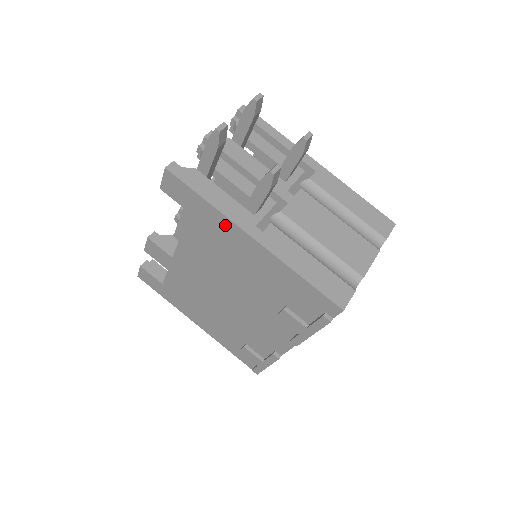
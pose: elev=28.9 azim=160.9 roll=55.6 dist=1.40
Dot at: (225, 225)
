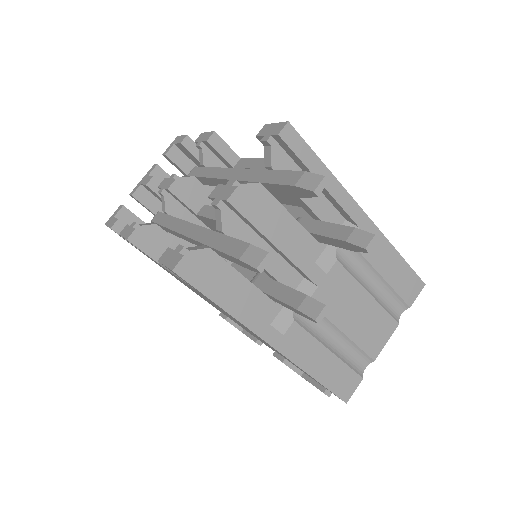
Dot at: occluded
